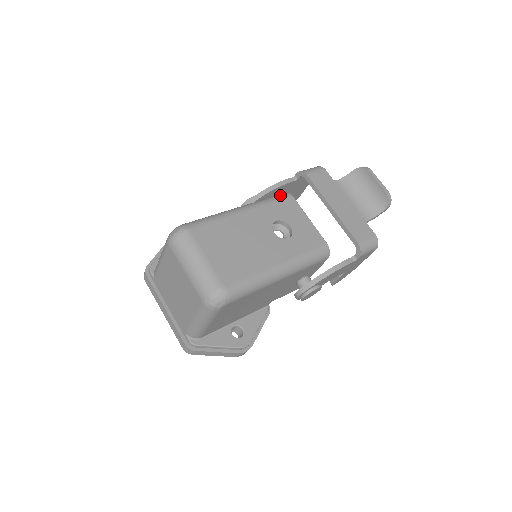
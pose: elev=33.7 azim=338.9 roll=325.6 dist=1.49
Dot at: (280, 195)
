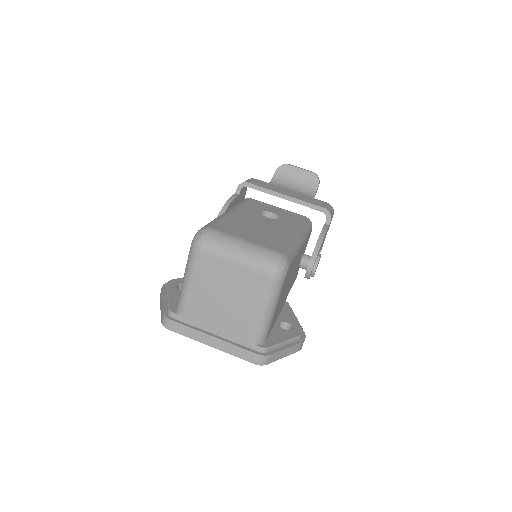
Dot at: (242, 200)
